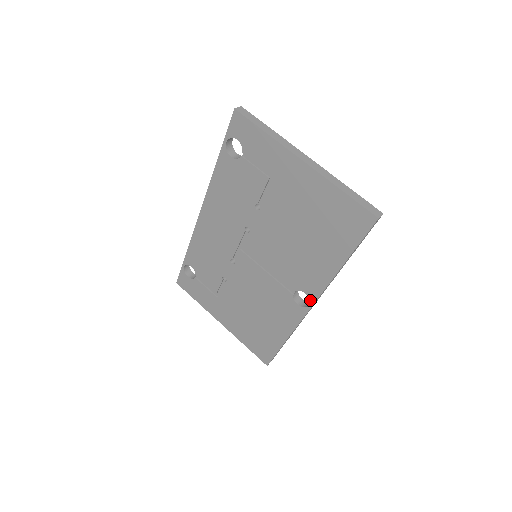
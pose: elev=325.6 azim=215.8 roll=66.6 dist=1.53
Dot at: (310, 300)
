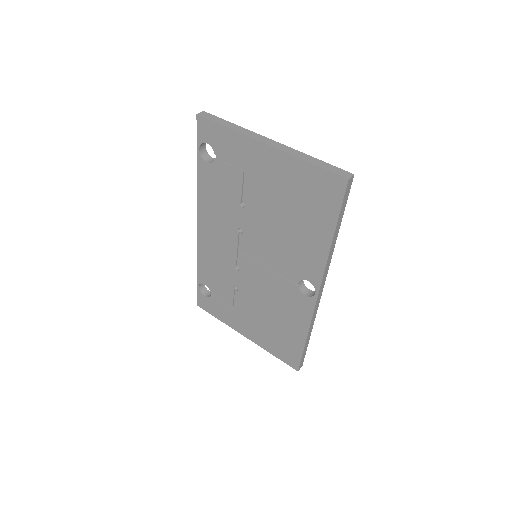
Dot at: (315, 287)
